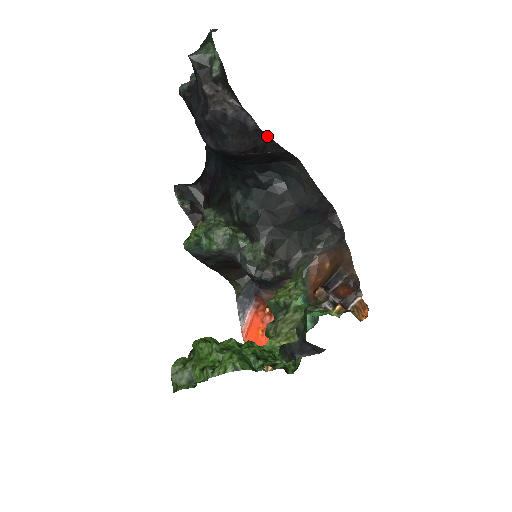
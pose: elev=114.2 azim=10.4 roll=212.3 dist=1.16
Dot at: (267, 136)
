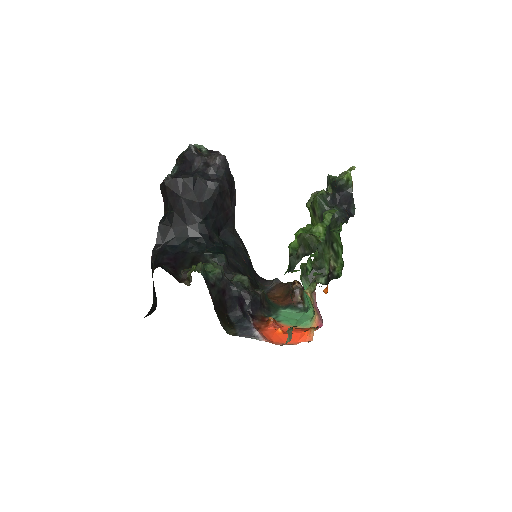
Dot at: occluded
